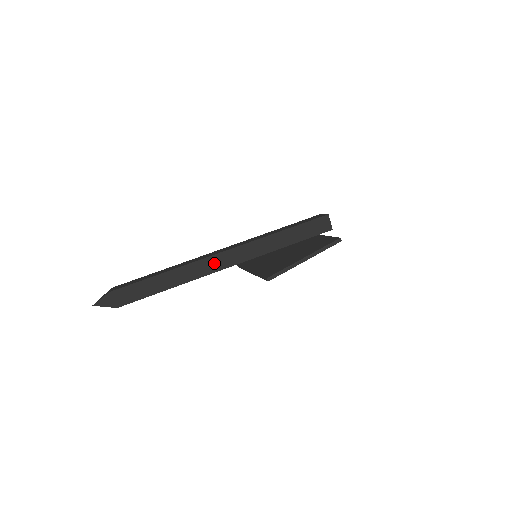
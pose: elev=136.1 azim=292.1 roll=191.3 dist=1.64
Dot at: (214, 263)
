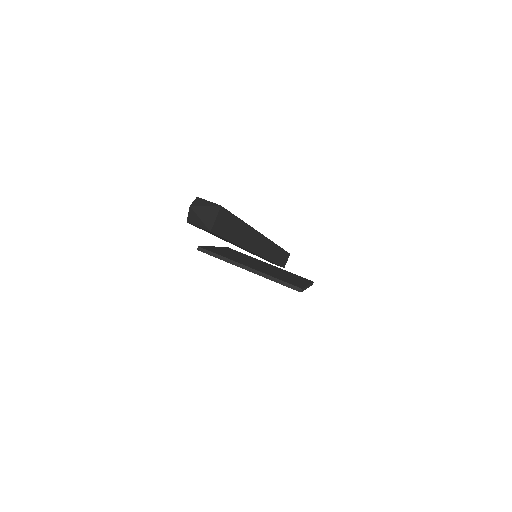
Dot at: (258, 243)
